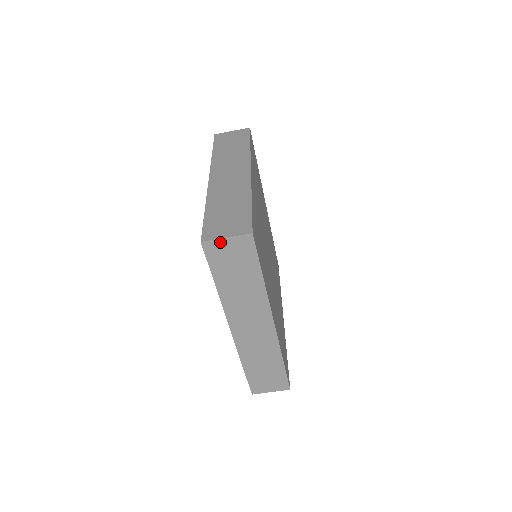
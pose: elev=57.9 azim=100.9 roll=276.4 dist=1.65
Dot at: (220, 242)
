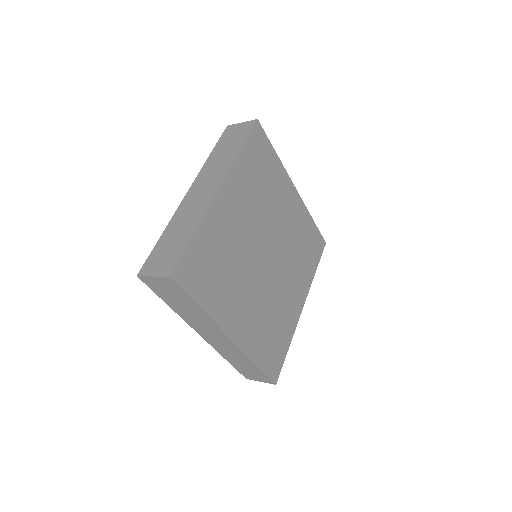
Dot at: occluded
